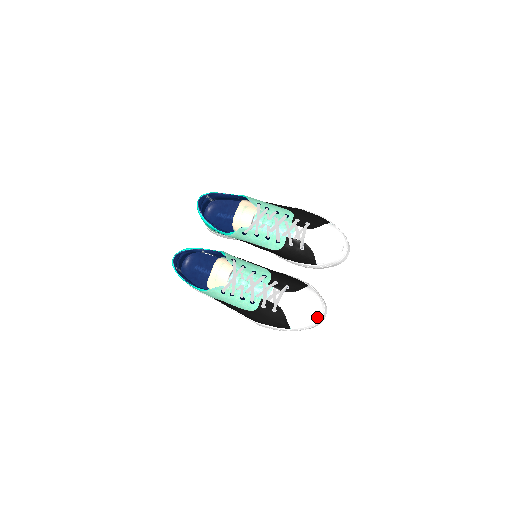
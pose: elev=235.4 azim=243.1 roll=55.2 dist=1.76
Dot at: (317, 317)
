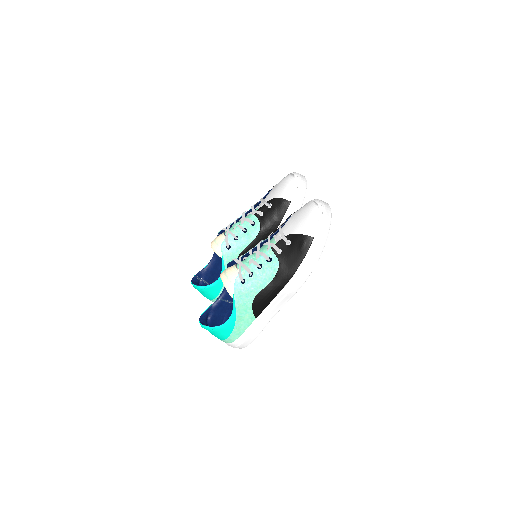
Dot at: (317, 205)
